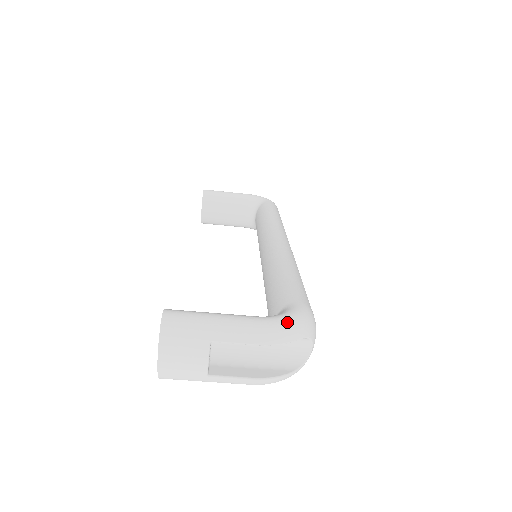
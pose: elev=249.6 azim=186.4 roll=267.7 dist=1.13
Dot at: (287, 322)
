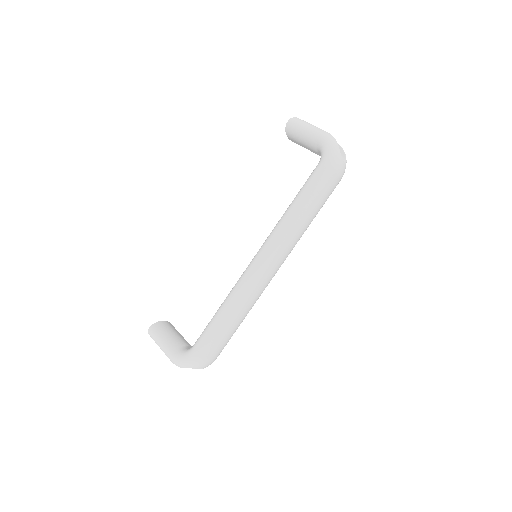
Dot at: (179, 362)
